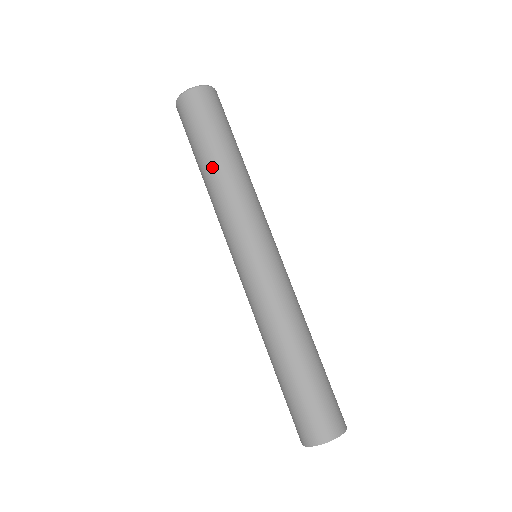
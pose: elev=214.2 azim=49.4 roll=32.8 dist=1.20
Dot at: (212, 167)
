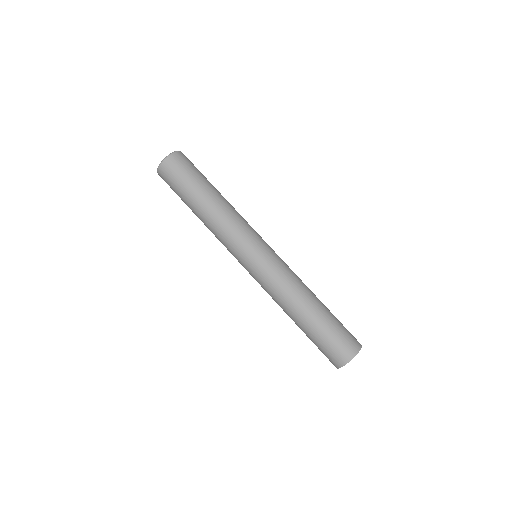
Dot at: (199, 211)
